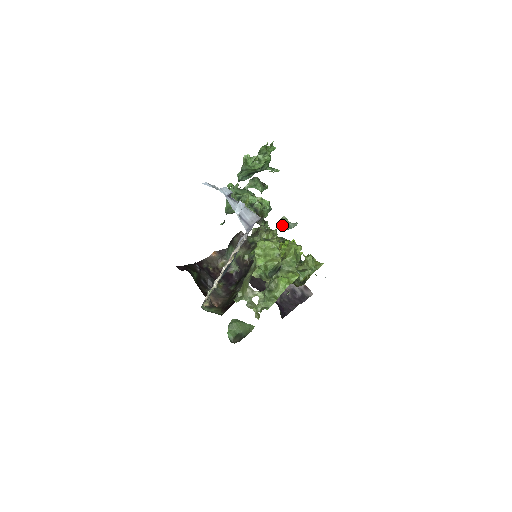
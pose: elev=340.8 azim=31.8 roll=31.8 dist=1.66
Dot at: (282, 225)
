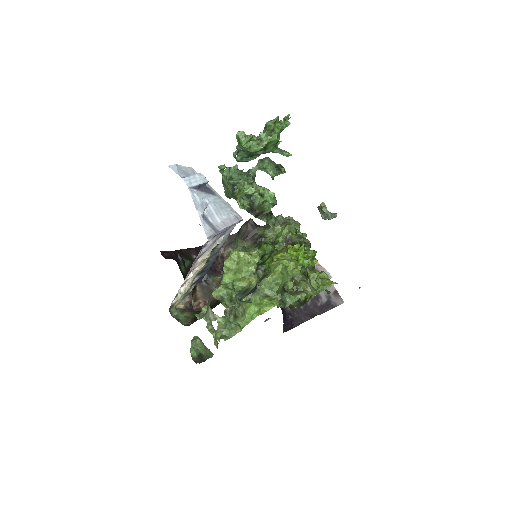
Dot at: (320, 213)
